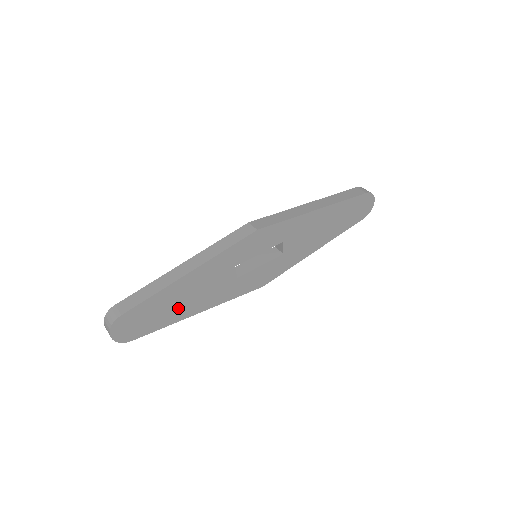
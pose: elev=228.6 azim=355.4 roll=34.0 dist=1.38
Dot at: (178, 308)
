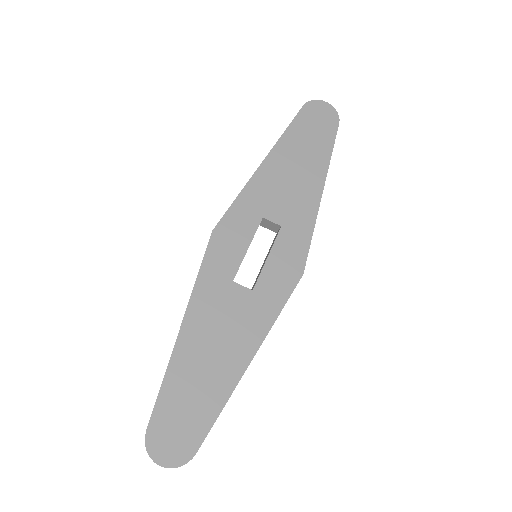
Dot at: (214, 374)
